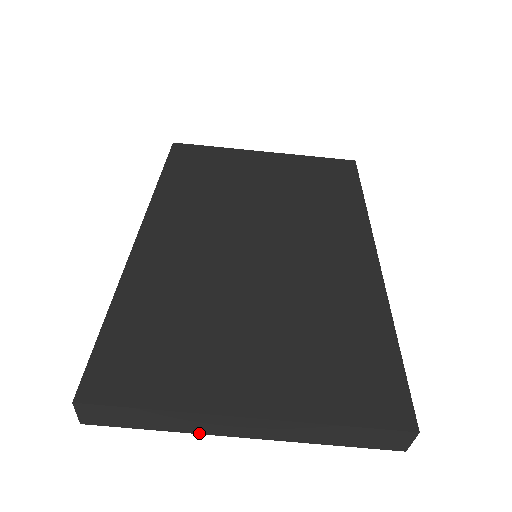
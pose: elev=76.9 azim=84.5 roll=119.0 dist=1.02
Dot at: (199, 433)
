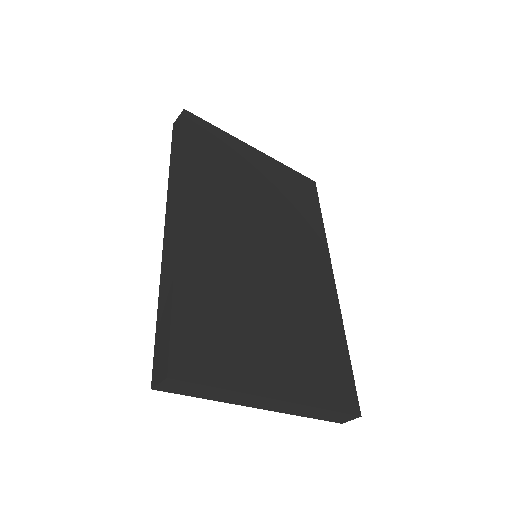
Dot at: (233, 403)
